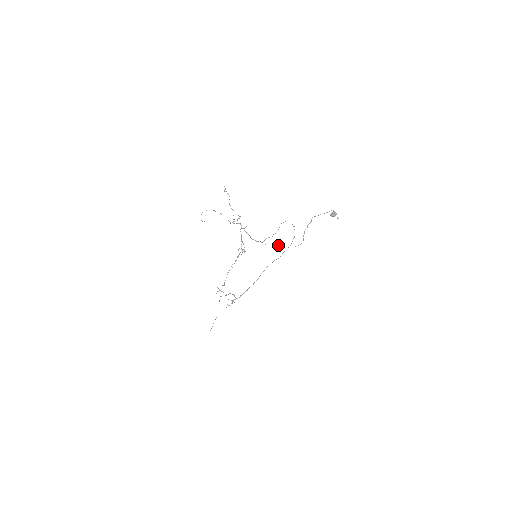
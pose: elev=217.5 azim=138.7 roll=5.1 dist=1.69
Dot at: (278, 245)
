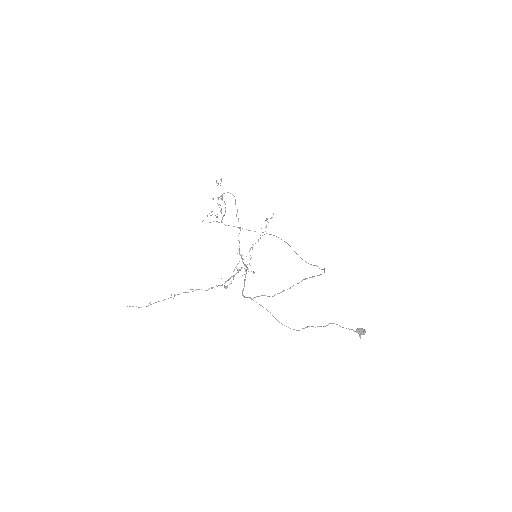
Dot at: (268, 311)
